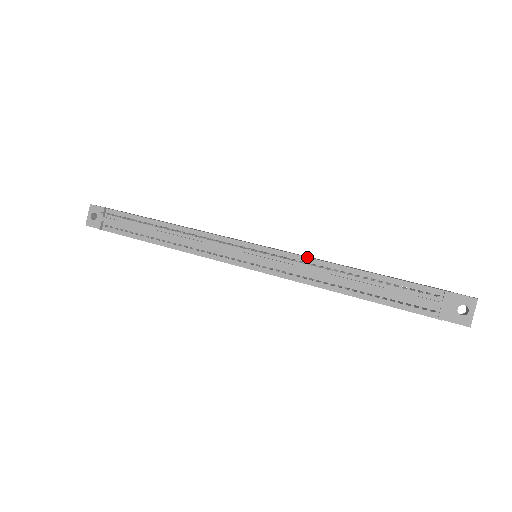
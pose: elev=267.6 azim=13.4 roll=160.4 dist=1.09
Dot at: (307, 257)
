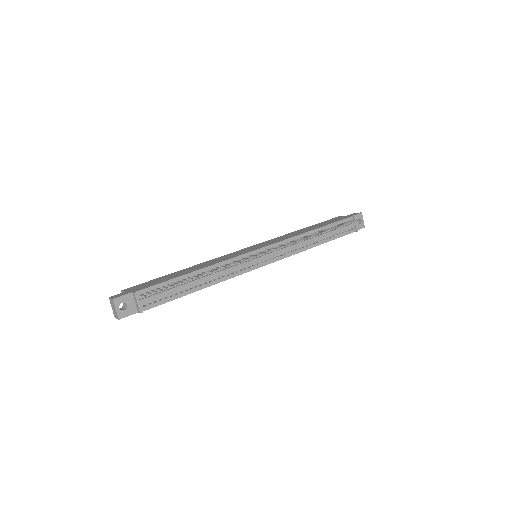
Dot at: (292, 237)
